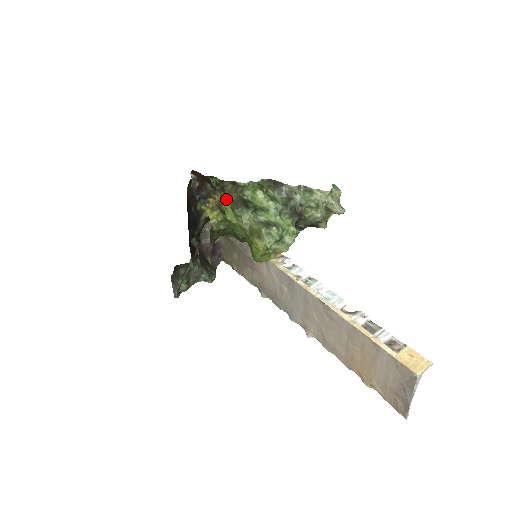
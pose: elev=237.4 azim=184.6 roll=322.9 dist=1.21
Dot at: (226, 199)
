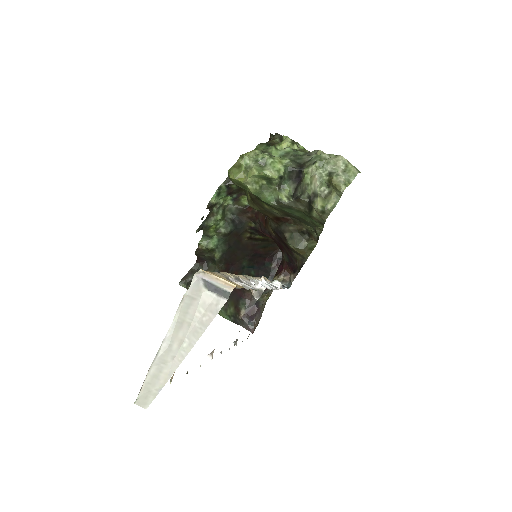
Dot at: occluded
